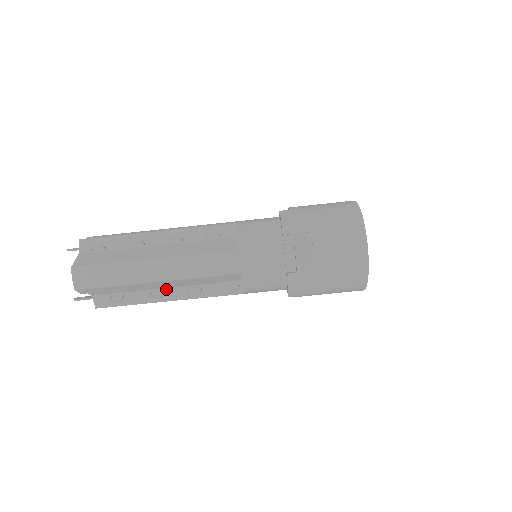
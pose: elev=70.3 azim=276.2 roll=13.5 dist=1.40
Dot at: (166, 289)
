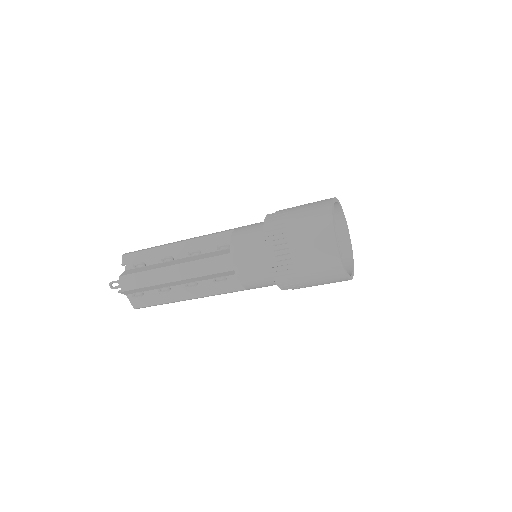
Dot at: occluded
